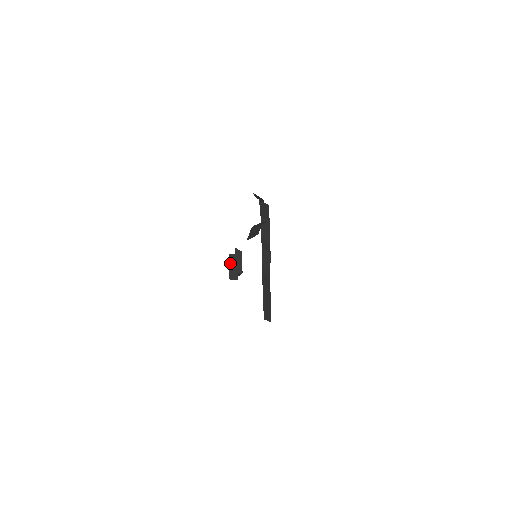
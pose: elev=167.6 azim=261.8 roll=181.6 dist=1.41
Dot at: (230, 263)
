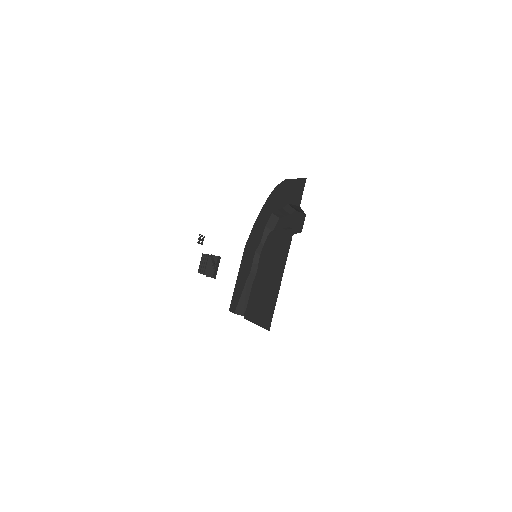
Dot at: (210, 262)
